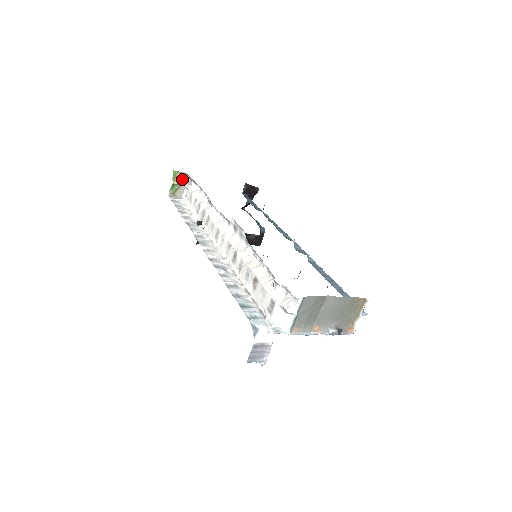
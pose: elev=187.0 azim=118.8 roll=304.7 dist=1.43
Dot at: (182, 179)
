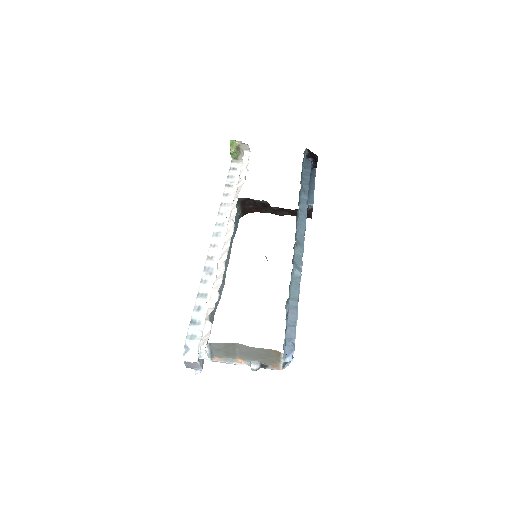
Dot at: (241, 146)
